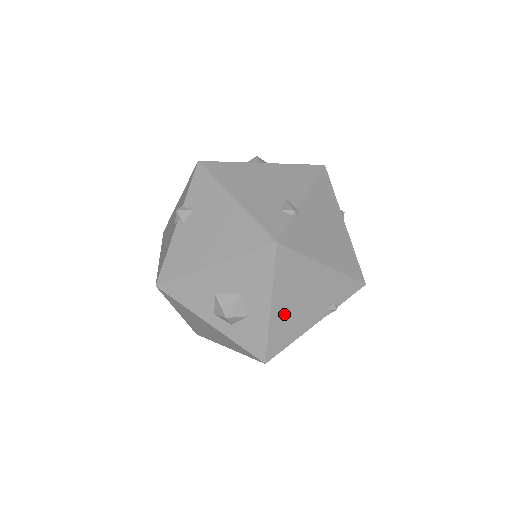
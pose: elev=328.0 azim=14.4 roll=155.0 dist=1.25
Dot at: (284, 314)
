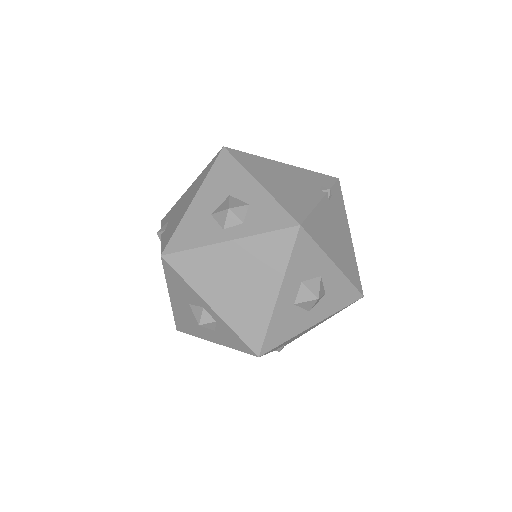
Dot at: (278, 189)
